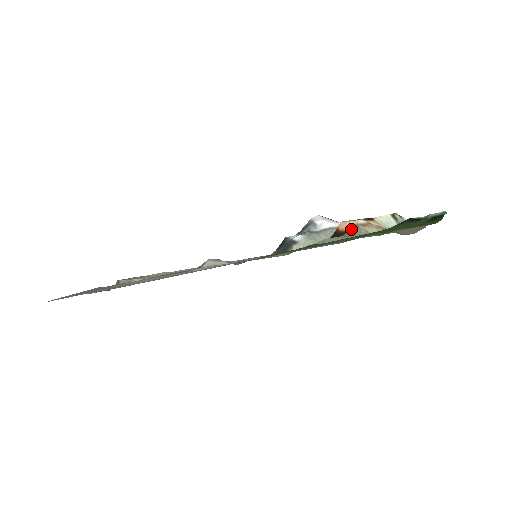
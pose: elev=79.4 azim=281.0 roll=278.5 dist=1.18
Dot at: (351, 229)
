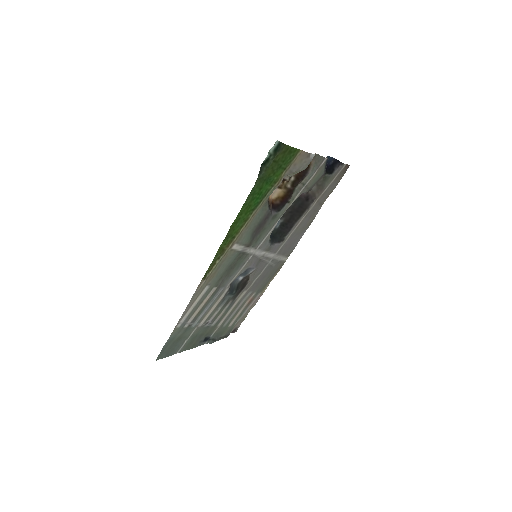
Dot at: occluded
